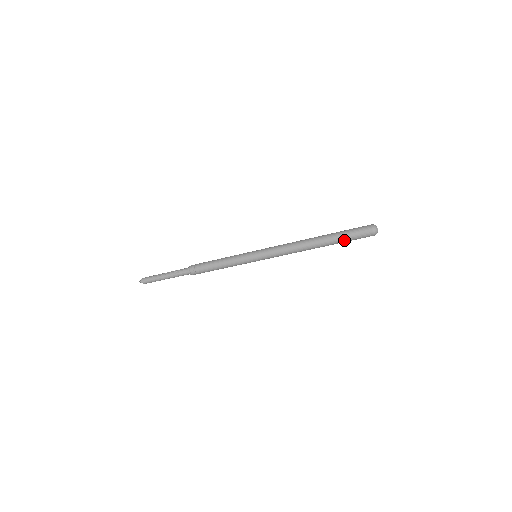
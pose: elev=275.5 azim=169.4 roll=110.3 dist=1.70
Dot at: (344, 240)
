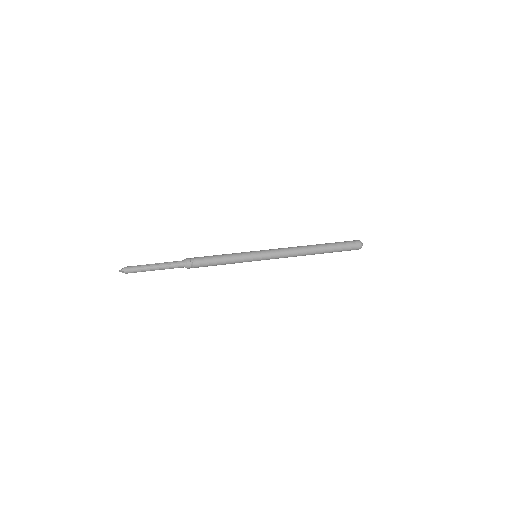
Dot at: (337, 250)
